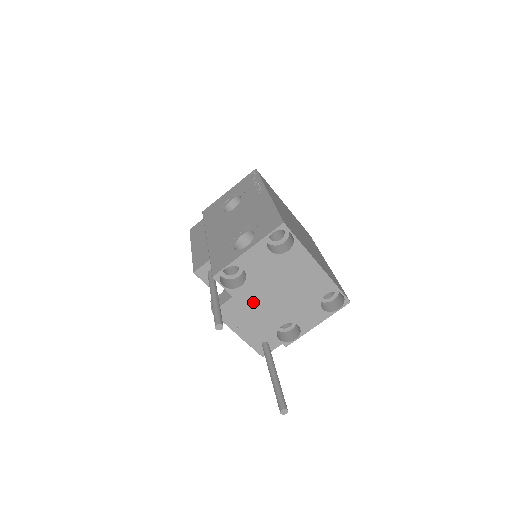
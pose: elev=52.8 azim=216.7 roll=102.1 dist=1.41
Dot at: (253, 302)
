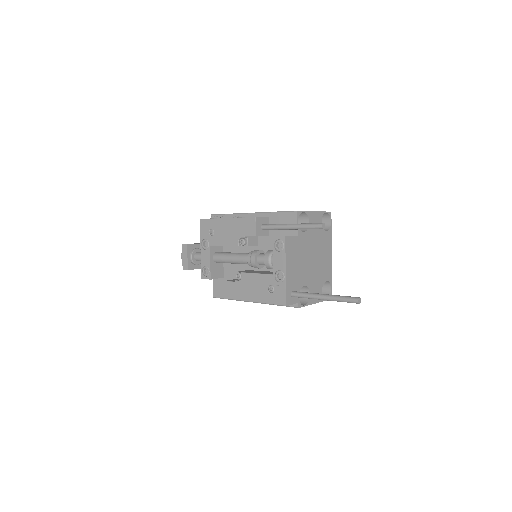
Dot at: (302, 251)
